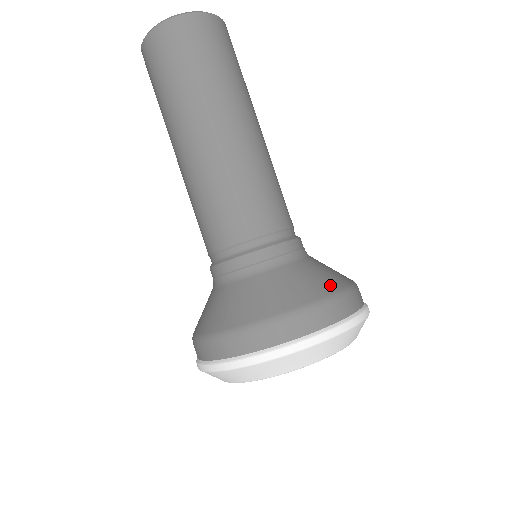
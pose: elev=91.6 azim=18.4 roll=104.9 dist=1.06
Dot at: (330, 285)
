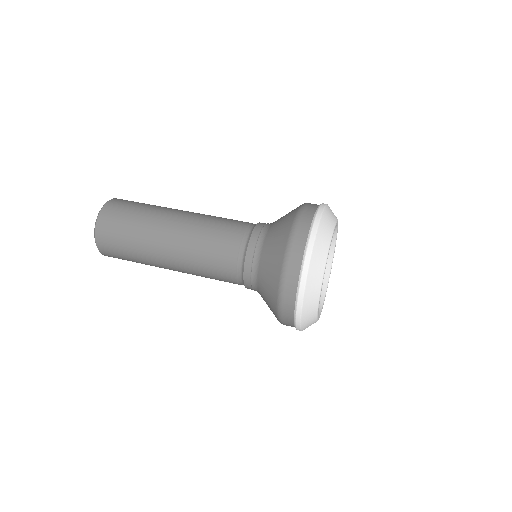
Dot at: occluded
